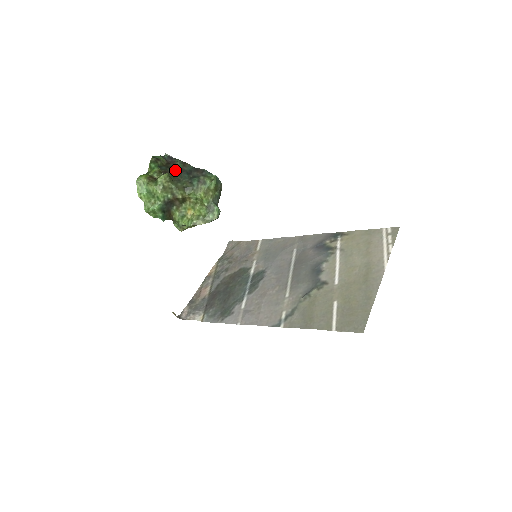
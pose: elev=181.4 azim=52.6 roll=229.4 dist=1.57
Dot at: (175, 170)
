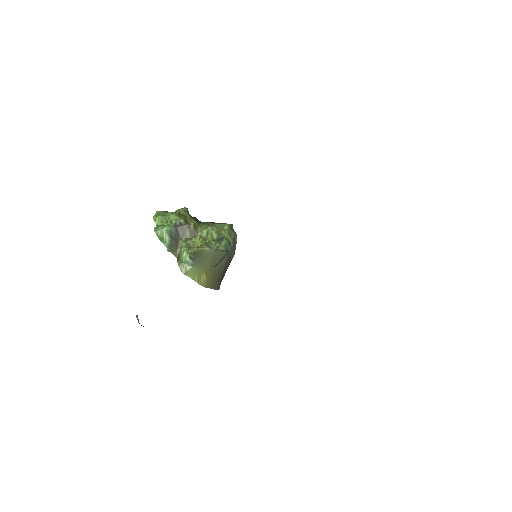
Dot at: (195, 218)
